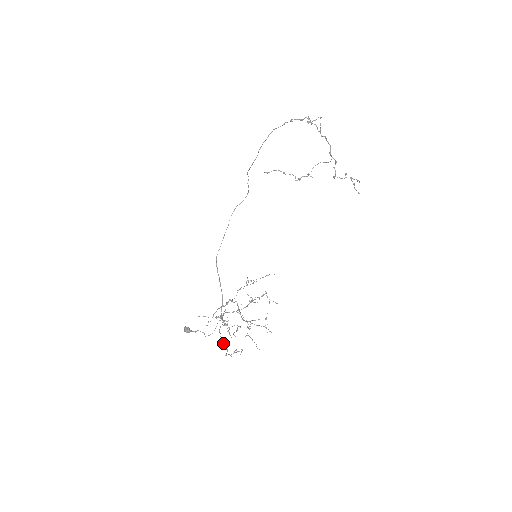
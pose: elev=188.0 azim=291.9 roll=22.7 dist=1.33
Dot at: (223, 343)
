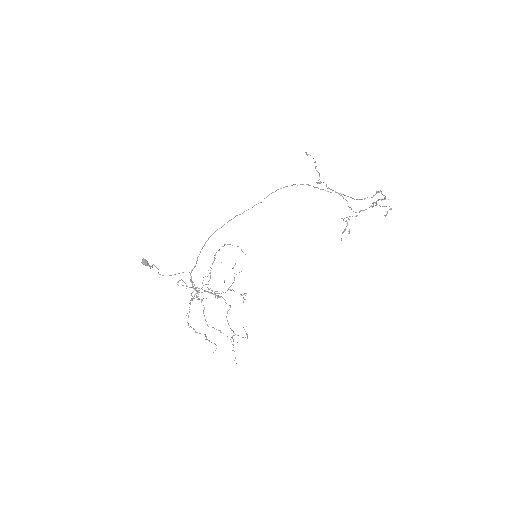
Dot at: occluded
